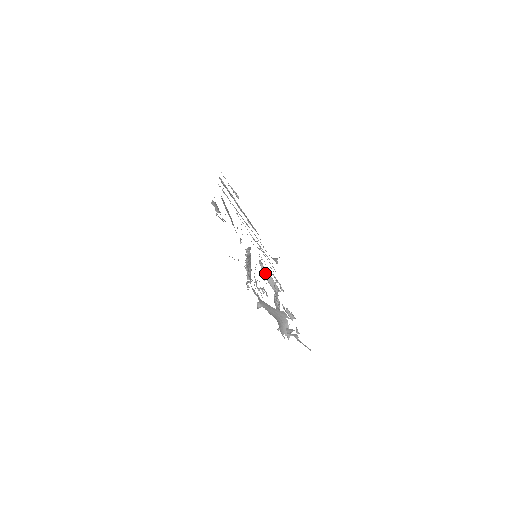
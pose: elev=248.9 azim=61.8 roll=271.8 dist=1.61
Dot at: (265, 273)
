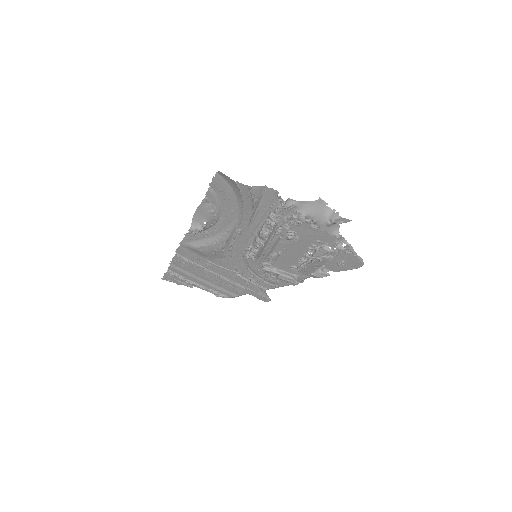
Dot at: (274, 272)
